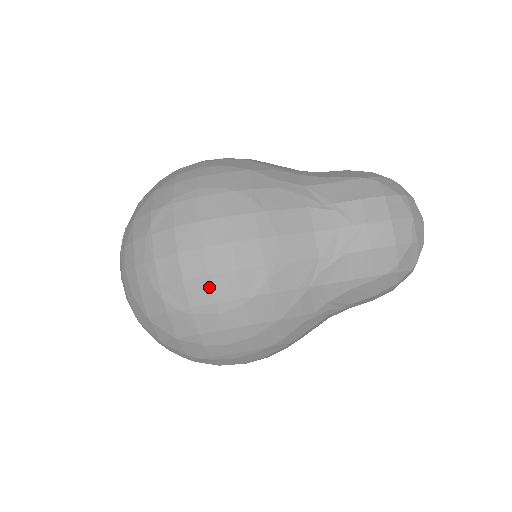
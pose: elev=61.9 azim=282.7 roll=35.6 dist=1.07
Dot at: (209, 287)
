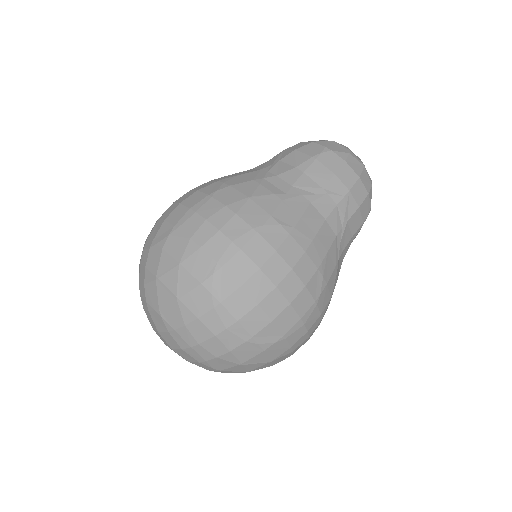
Dot at: (182, 207)
